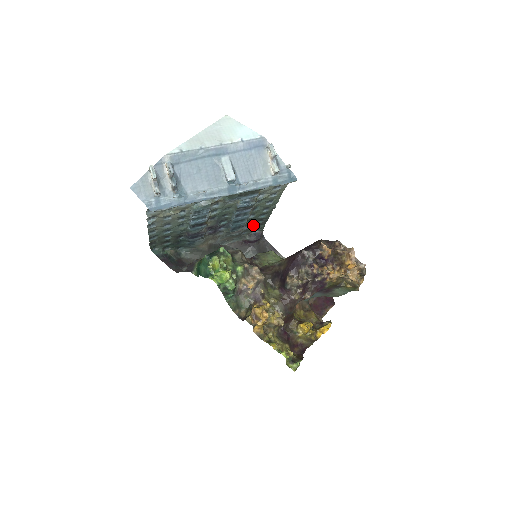
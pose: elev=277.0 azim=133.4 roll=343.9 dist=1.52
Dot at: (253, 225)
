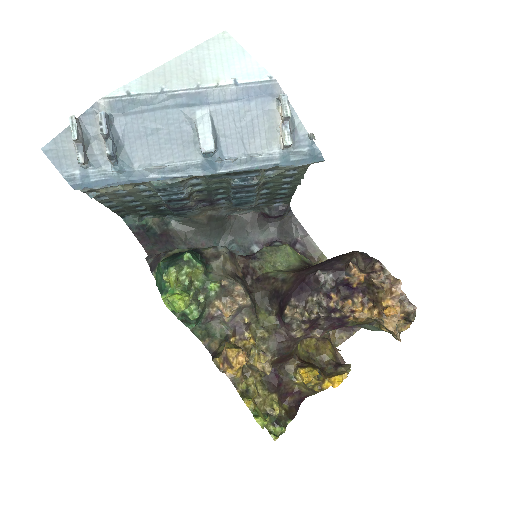
Dot at: (272, 198)
